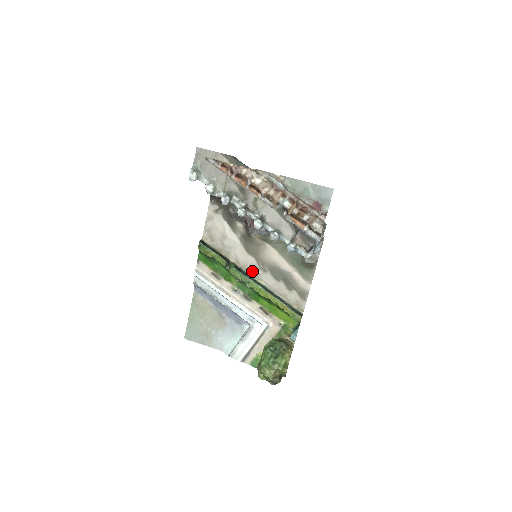
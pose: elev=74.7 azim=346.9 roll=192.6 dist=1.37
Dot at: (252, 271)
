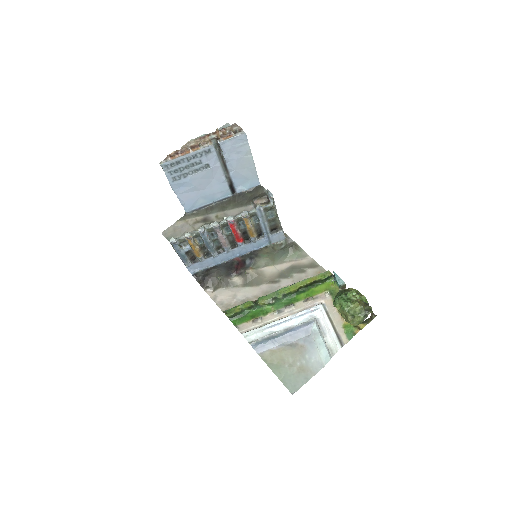
Dot at: (272, 290)
